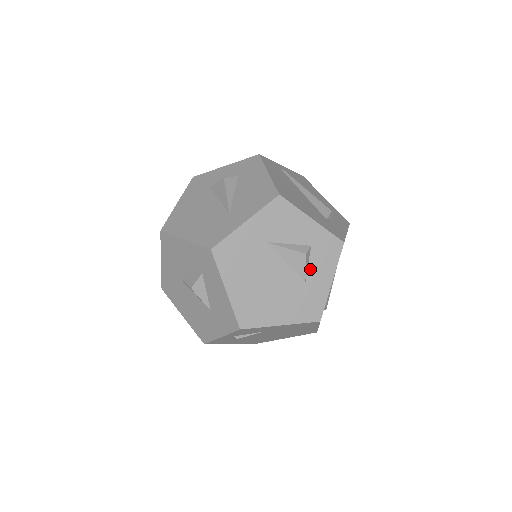
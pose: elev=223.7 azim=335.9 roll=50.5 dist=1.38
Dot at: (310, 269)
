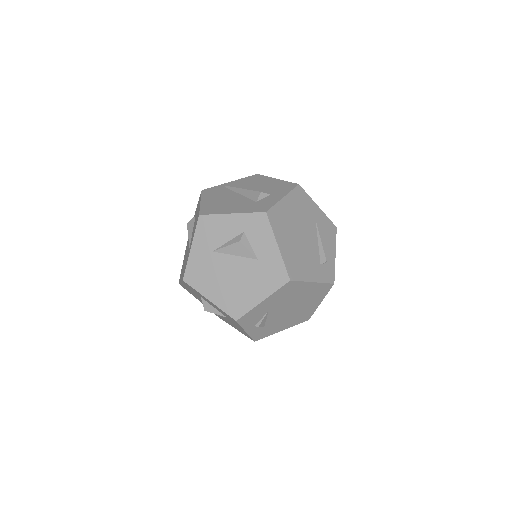
Dot at: (255, 248)
